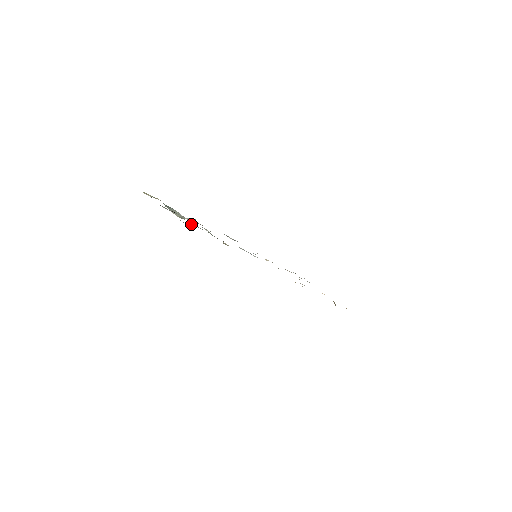
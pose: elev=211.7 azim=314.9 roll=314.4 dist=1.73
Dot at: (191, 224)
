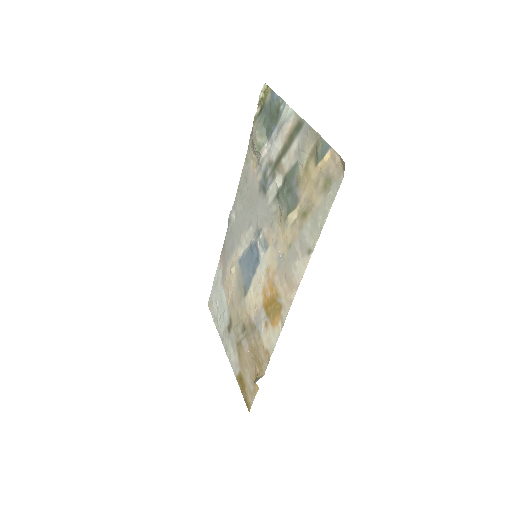
Dot at: (305, 160)
